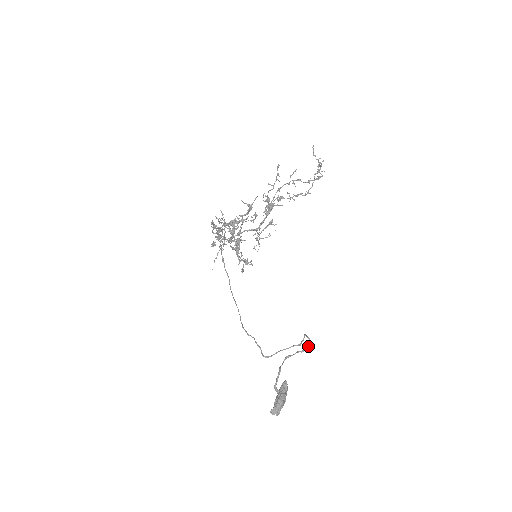
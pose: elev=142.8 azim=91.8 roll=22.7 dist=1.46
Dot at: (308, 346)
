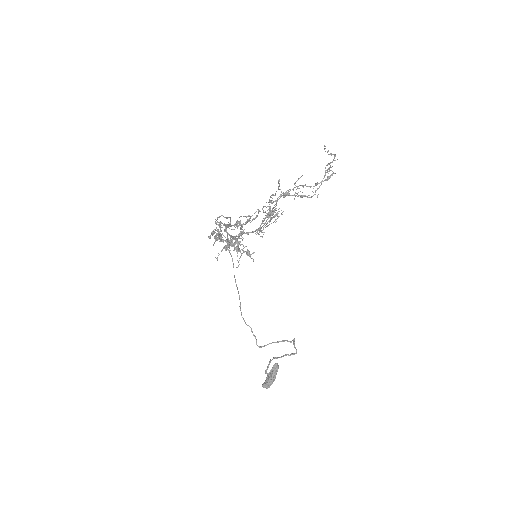
Dot at: (294, 353)
